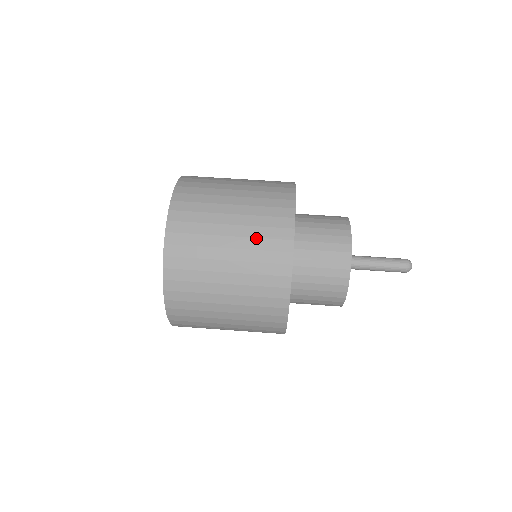
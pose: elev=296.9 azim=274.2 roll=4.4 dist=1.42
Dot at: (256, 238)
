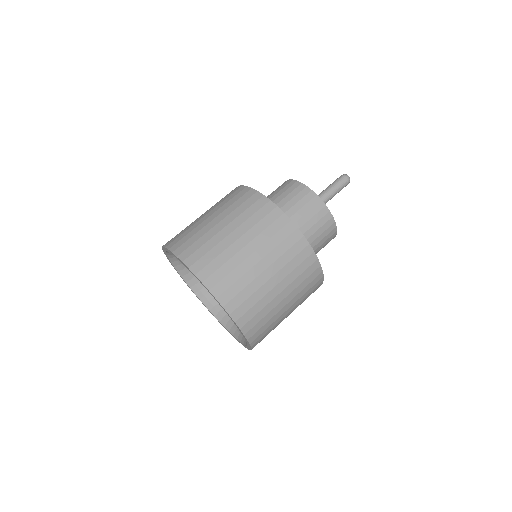
Dot at: (230, 206)
